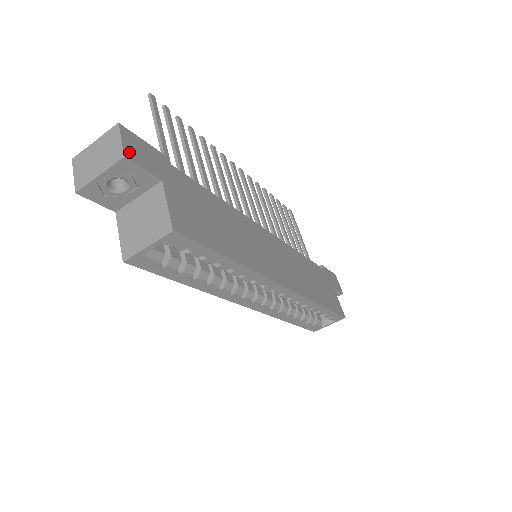
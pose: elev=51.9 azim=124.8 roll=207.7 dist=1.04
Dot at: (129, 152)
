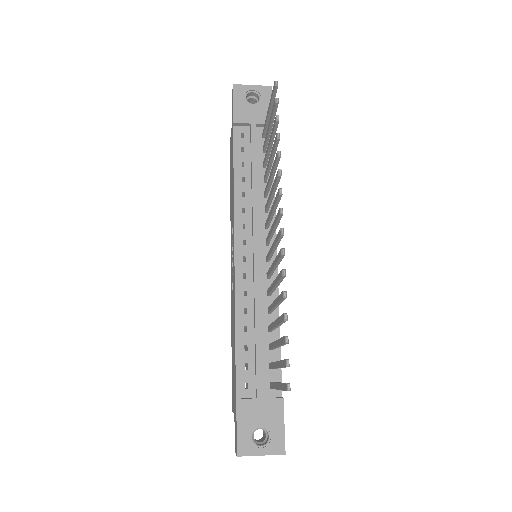
Dot at: occluded
